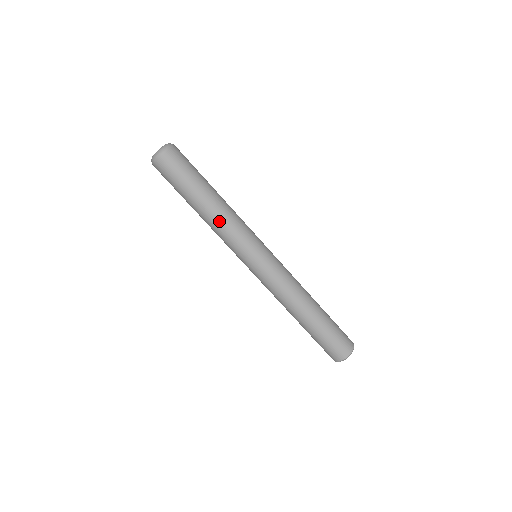
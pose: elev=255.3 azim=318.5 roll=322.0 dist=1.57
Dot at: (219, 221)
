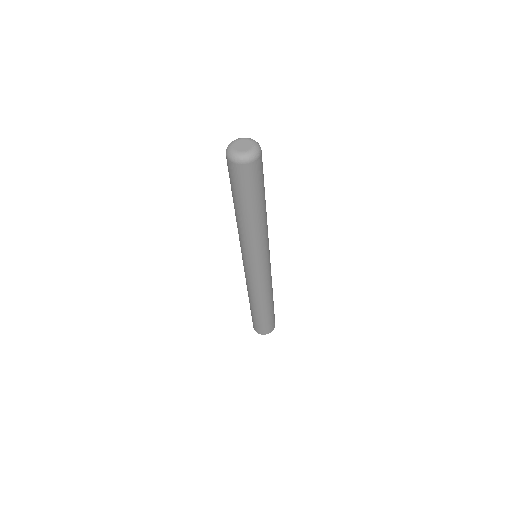
Dot at: (256, 232)
